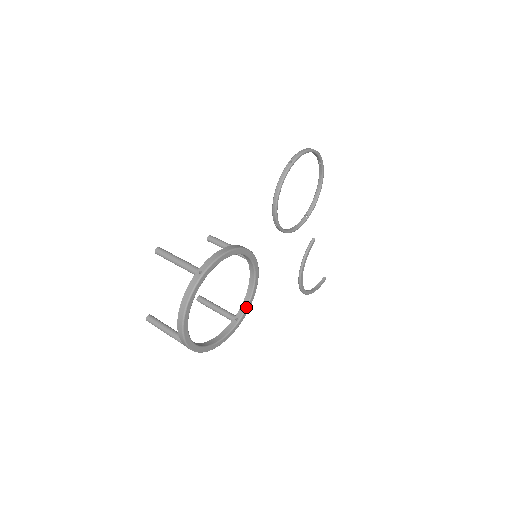
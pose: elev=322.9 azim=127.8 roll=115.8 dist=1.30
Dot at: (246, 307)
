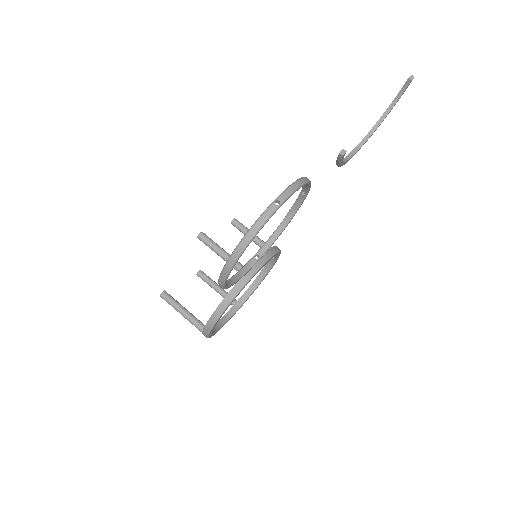
Dot at: (276, 256)
